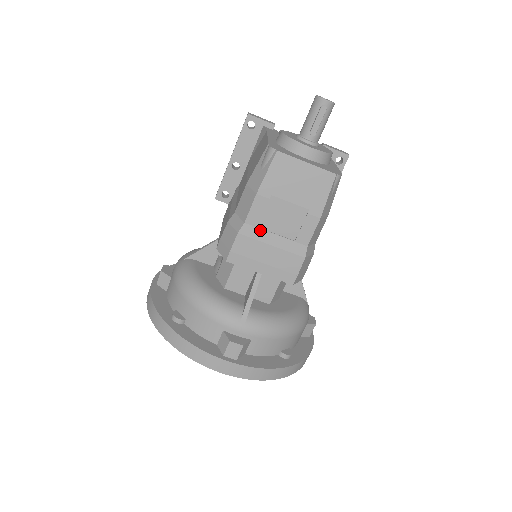
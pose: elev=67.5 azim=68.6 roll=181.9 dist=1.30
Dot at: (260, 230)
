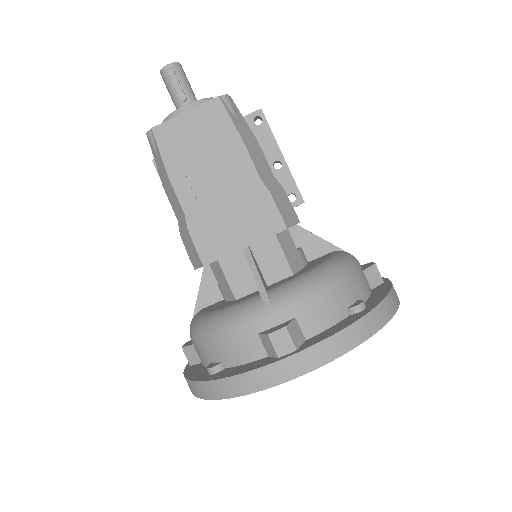
Dot at: (204, 208)
